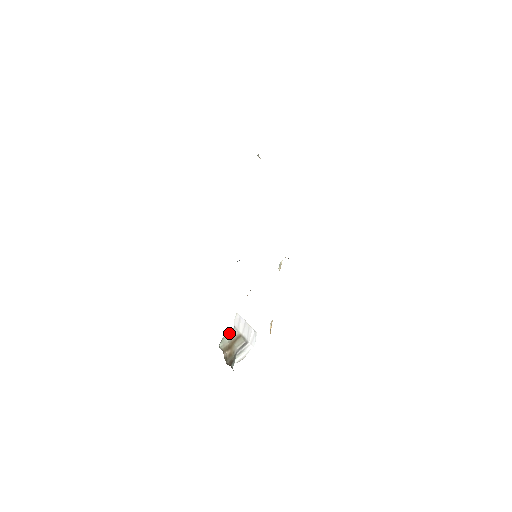
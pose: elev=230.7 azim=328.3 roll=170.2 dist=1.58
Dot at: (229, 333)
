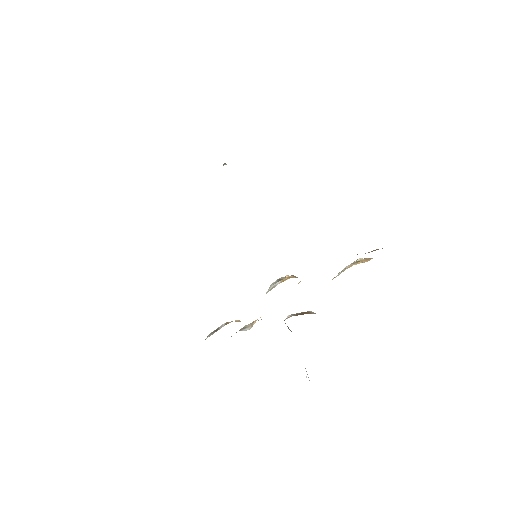
Dot at: occluded
